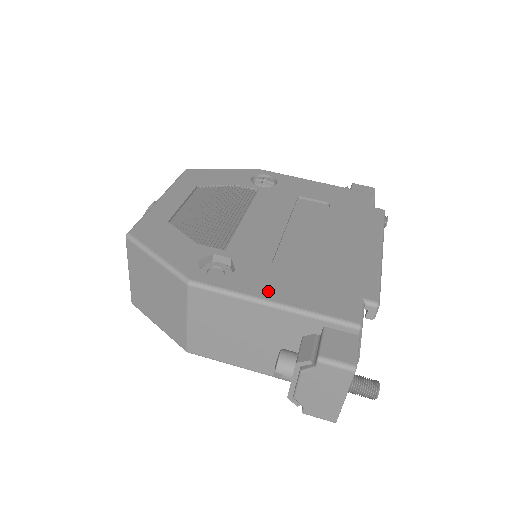
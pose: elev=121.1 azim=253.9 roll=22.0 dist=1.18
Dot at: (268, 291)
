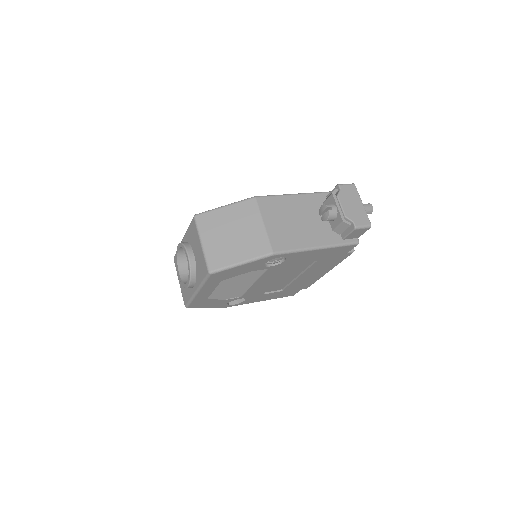
Dot at: occluded
